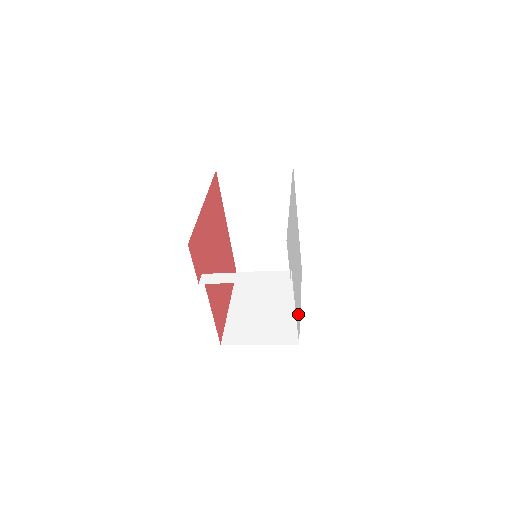
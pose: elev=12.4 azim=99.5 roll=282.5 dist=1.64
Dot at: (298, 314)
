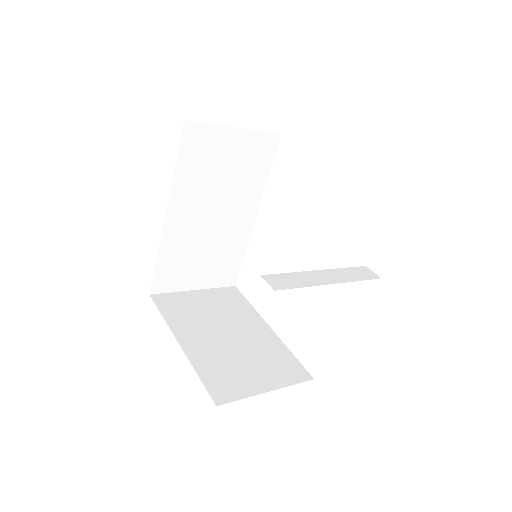
Dot at: occluded
